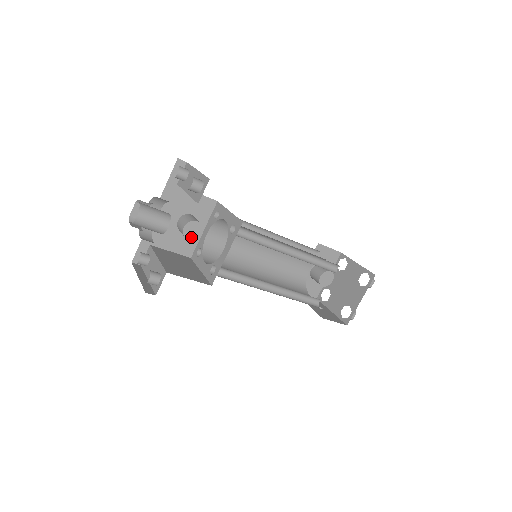
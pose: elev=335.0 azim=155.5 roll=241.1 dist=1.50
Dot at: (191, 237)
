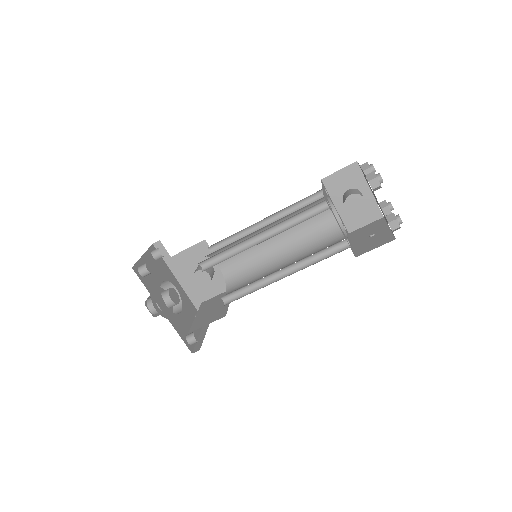
Dot at: (206, 283)
